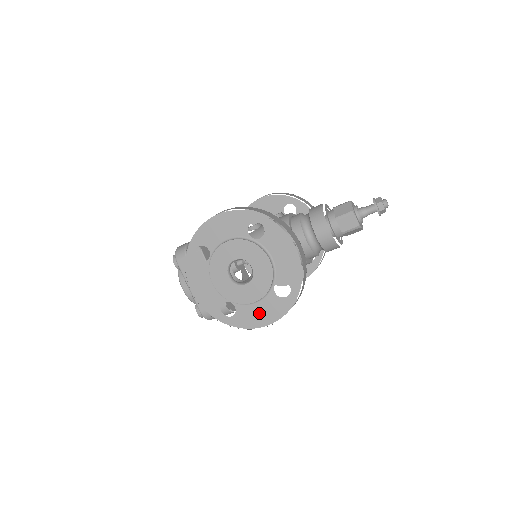
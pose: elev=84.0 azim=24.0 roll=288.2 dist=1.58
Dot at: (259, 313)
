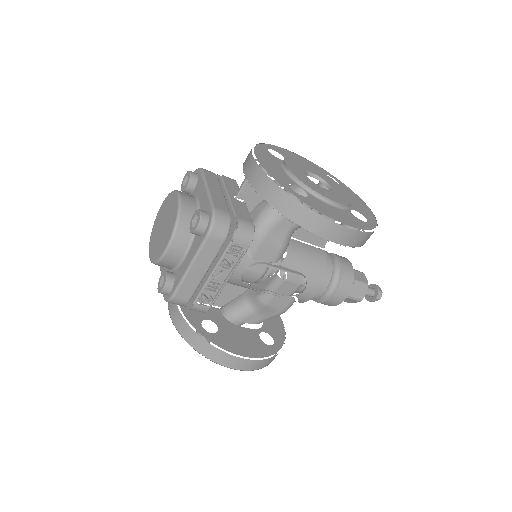
Dot at: (335, 212)
